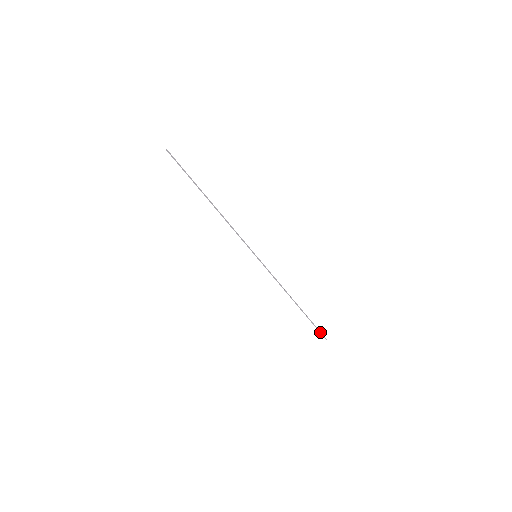
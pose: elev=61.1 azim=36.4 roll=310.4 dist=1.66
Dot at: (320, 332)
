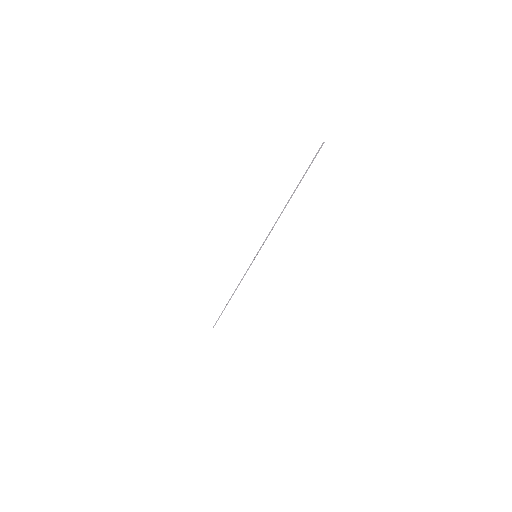
Dot at: occluded
